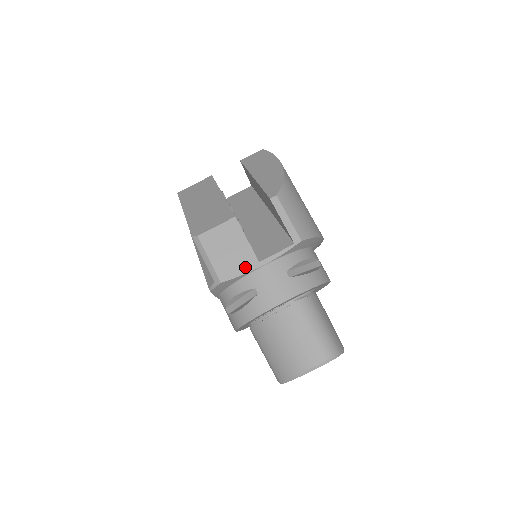
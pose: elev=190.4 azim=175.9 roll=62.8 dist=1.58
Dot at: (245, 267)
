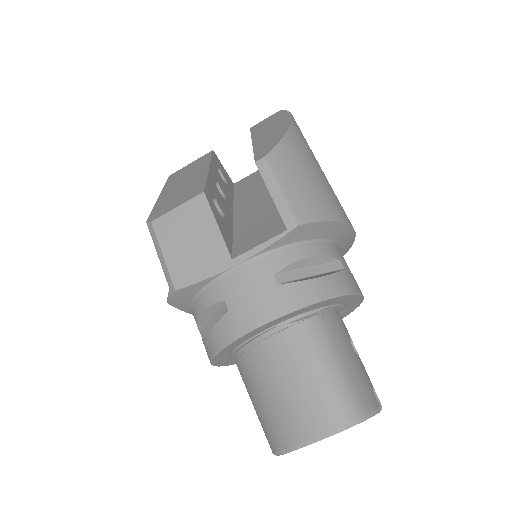
Dot at: (211, 267)
